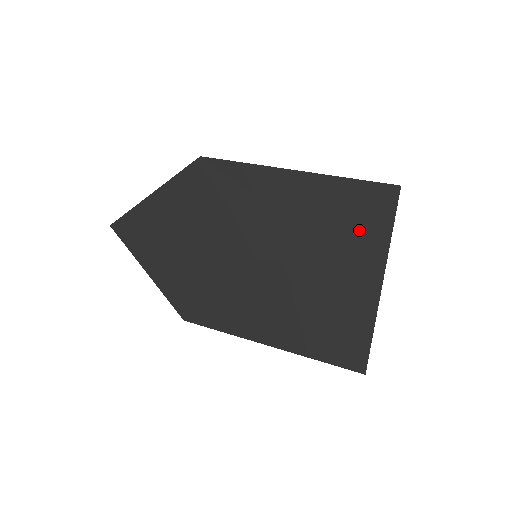
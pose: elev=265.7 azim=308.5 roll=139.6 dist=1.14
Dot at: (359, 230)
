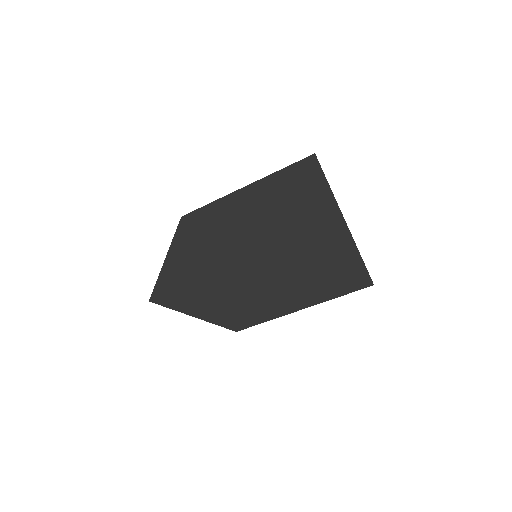
Dot at: (308, 196)
